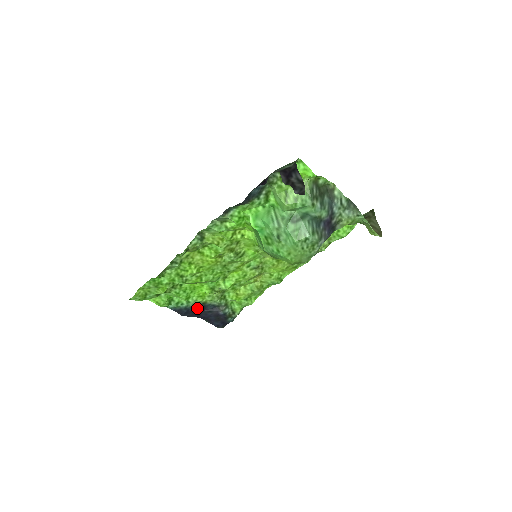
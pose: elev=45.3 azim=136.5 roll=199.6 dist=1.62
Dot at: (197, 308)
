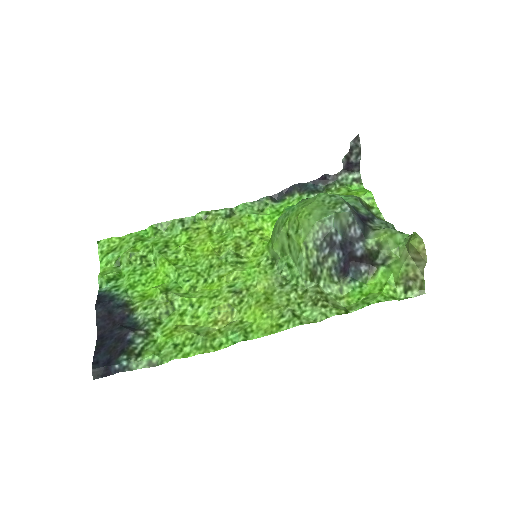
Dot at: (119, 310)
